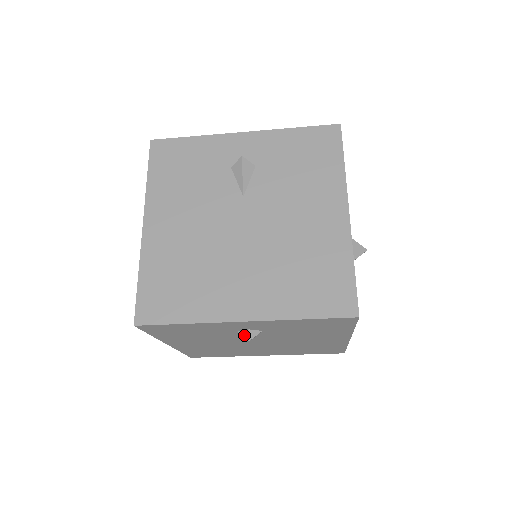
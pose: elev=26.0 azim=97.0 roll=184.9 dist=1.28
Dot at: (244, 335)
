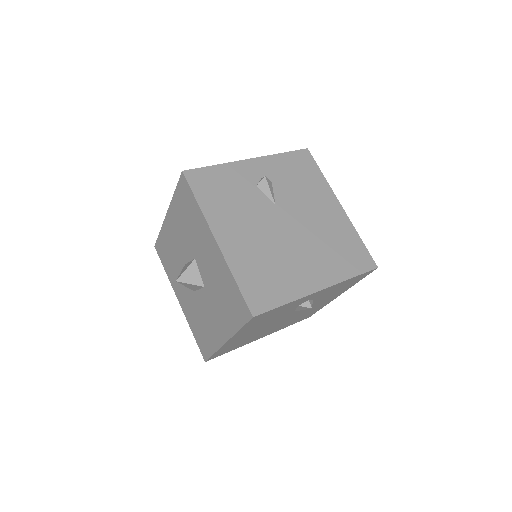
Dot at: occluded
